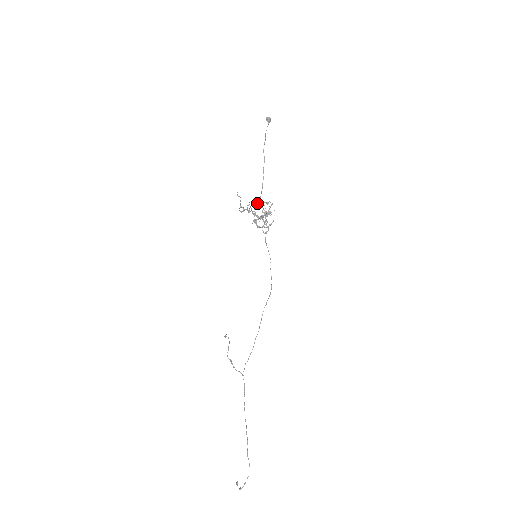
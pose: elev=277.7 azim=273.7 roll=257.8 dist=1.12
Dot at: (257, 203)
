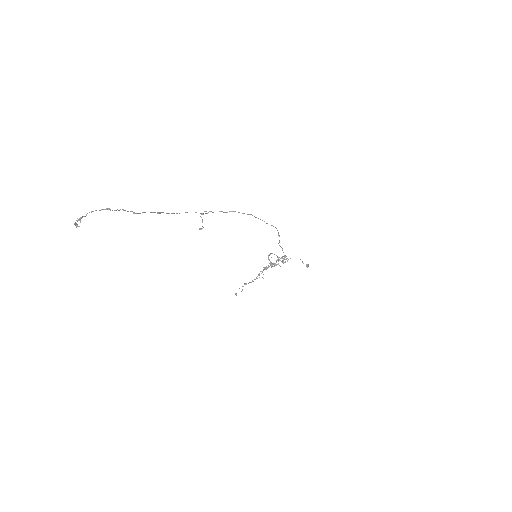
Dot at: occluded
